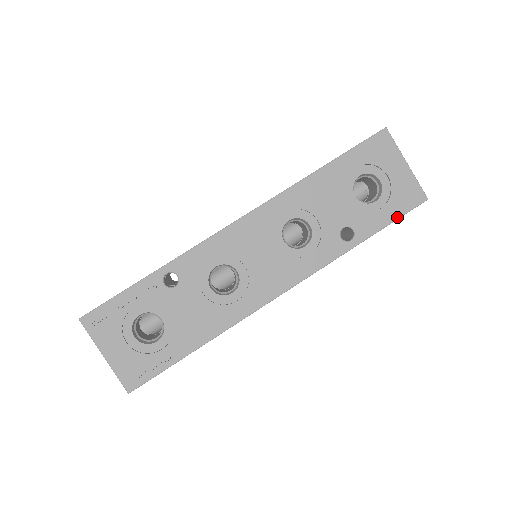
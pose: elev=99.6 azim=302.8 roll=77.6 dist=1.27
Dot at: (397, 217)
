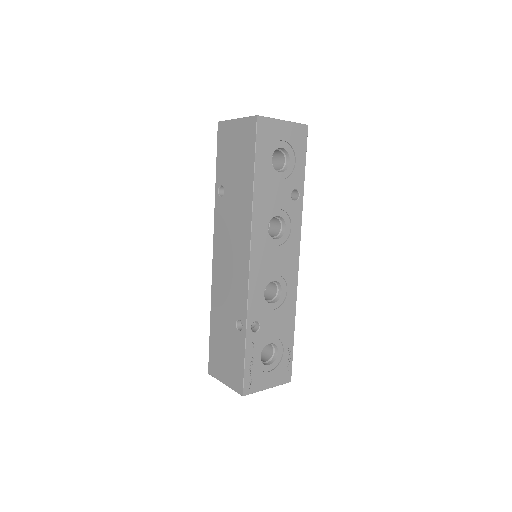
Dot at: (305, 155)
